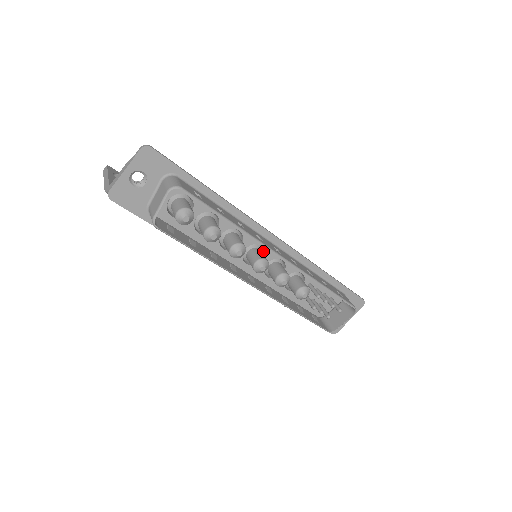
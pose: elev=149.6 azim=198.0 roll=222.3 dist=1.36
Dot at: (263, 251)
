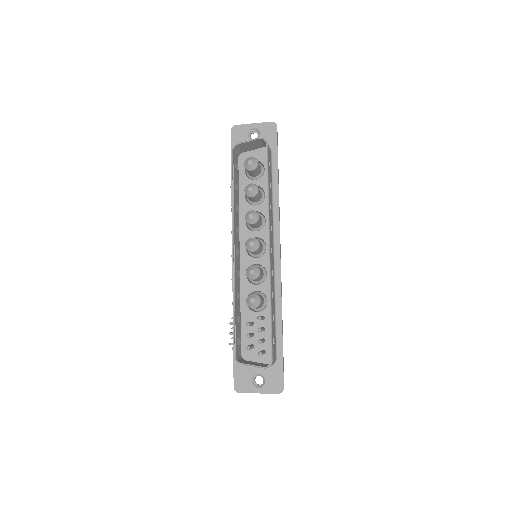
Dot at: (263, 256)
